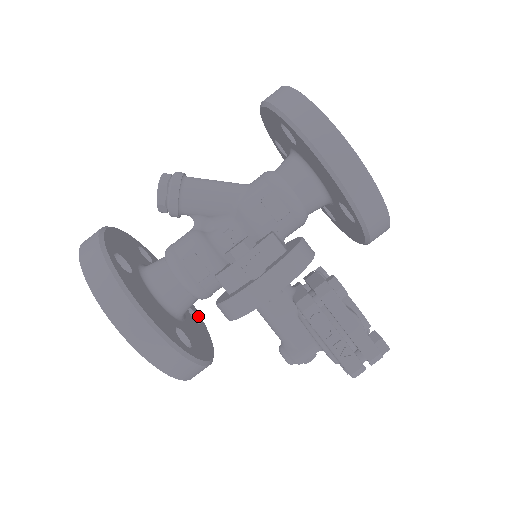
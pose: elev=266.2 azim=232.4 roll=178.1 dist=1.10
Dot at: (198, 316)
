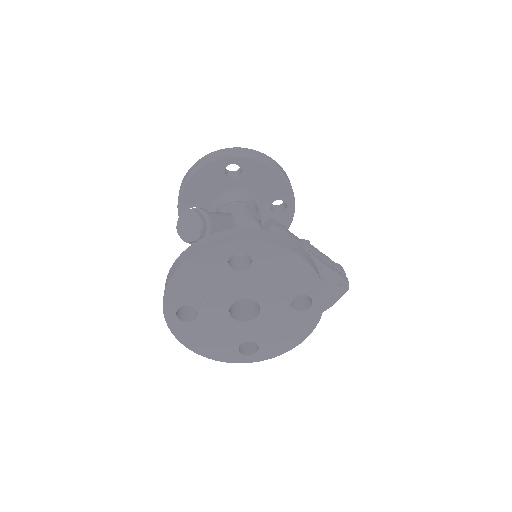
Dot at: occluded
